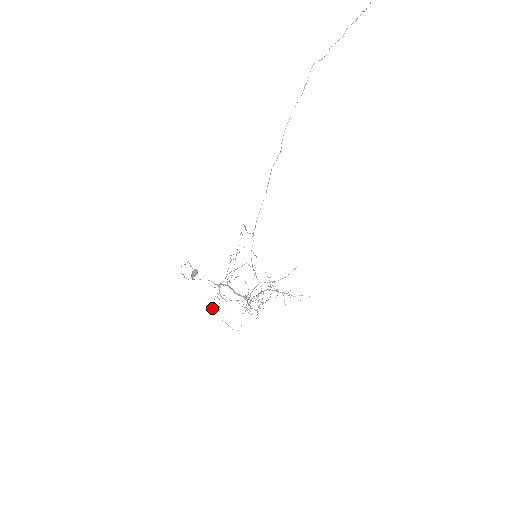
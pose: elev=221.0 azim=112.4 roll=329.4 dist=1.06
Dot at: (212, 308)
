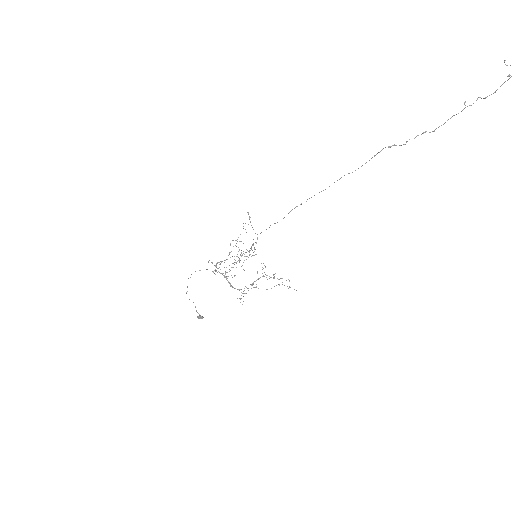
Dot at: occluded
